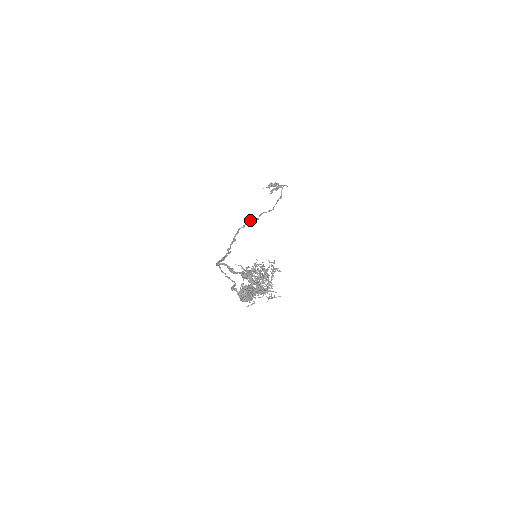
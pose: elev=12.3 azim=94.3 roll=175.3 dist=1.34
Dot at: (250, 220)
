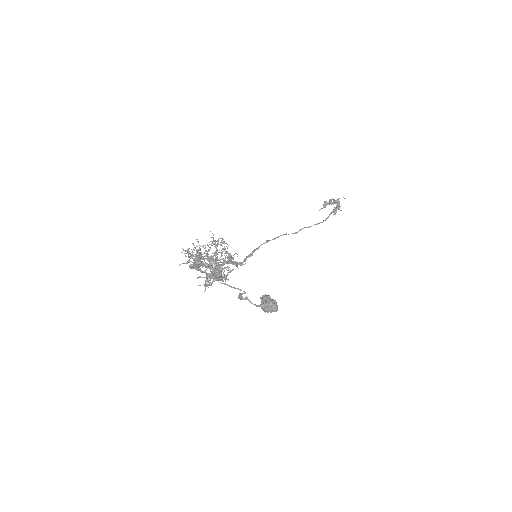
Dot at: (280, 235)
